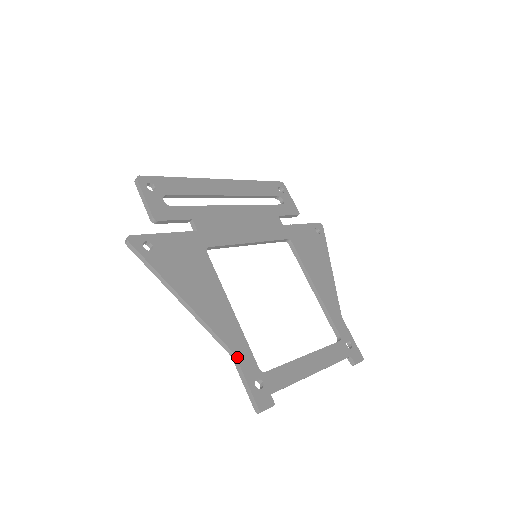
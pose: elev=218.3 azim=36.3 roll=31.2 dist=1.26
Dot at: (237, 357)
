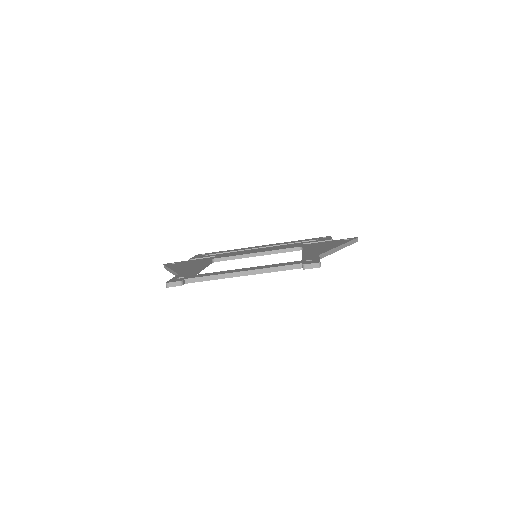
Dot at: (179, 274)
